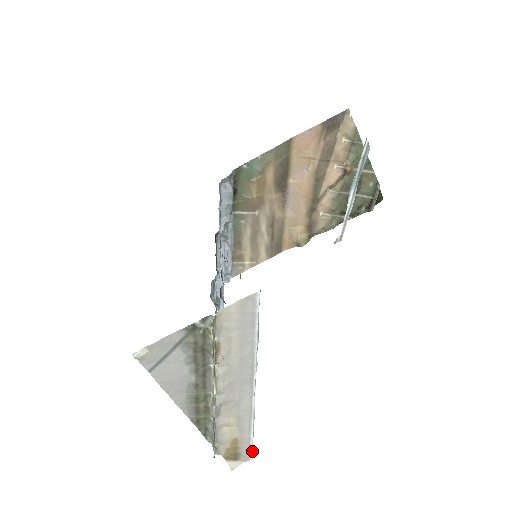
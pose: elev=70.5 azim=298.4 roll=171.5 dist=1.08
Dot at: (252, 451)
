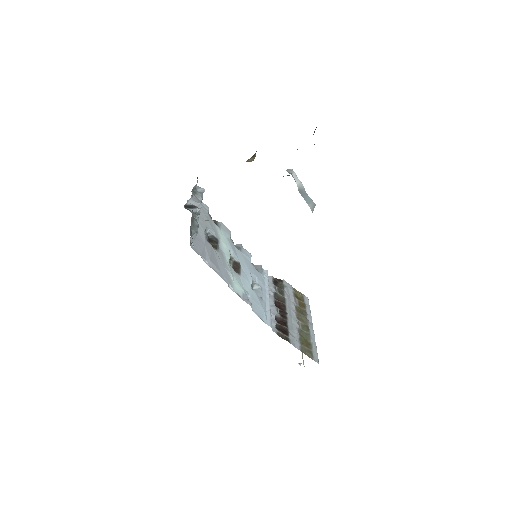
Dot at: occluded
